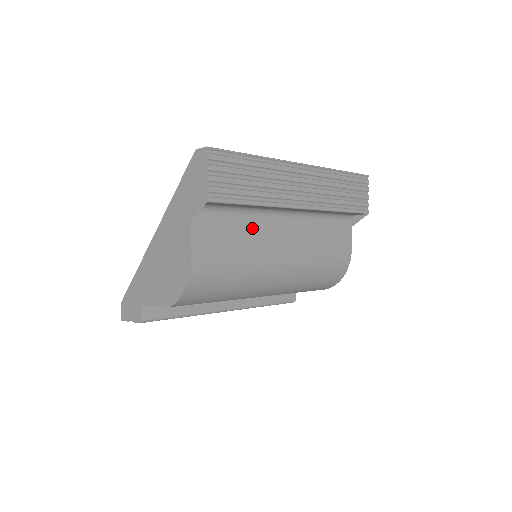
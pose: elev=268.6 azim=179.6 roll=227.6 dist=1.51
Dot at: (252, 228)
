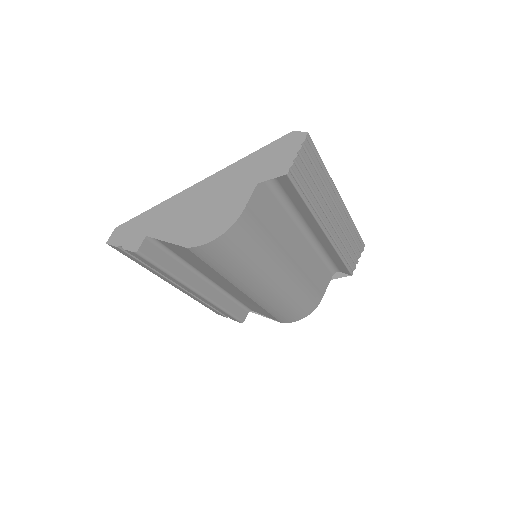
Dot at: (284, 225)
